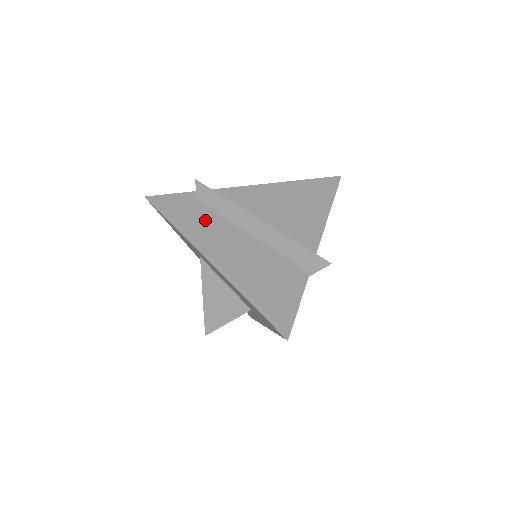
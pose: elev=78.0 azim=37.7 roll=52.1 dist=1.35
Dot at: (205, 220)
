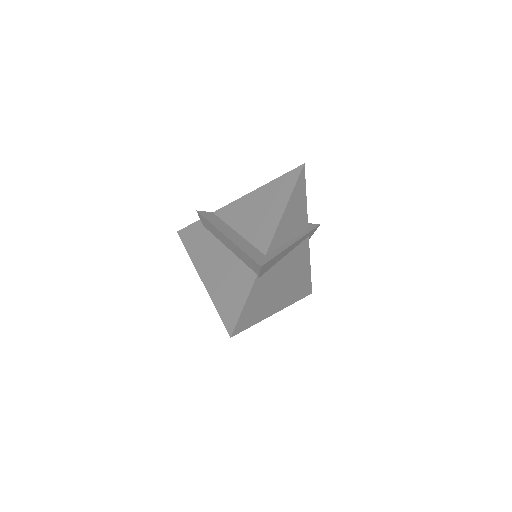
Dot at: (204, 242)
